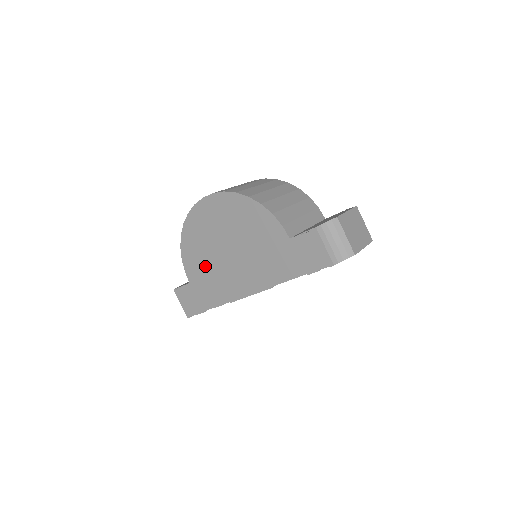
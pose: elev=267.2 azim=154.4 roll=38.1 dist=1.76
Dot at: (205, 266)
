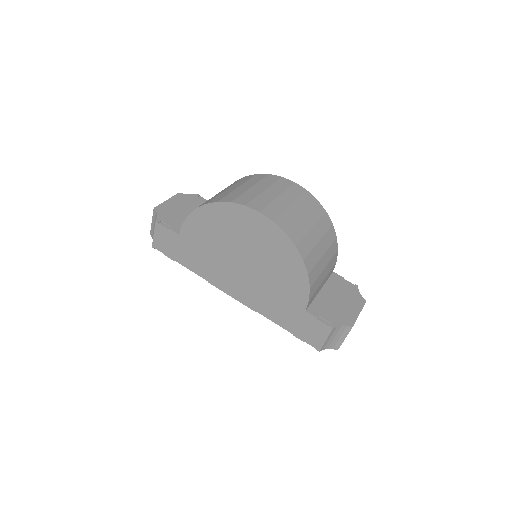
Dot at: (208, 244)
